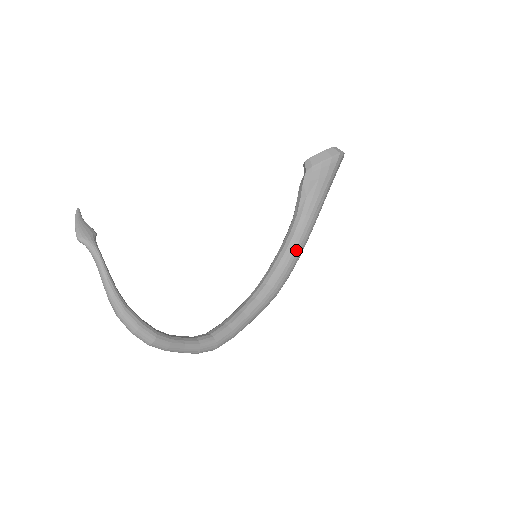
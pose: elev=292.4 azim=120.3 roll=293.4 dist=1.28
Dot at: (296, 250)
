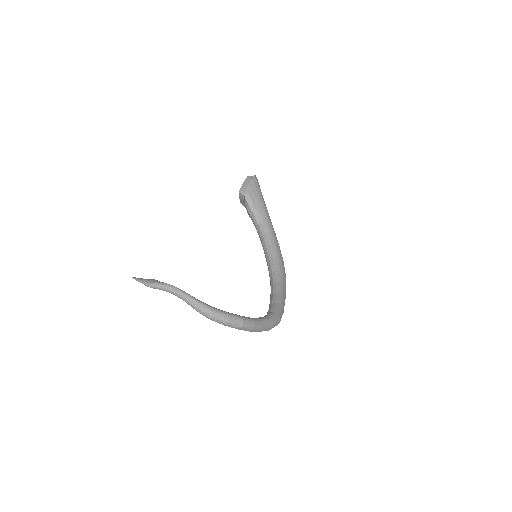
Dot at: (275, 243)
